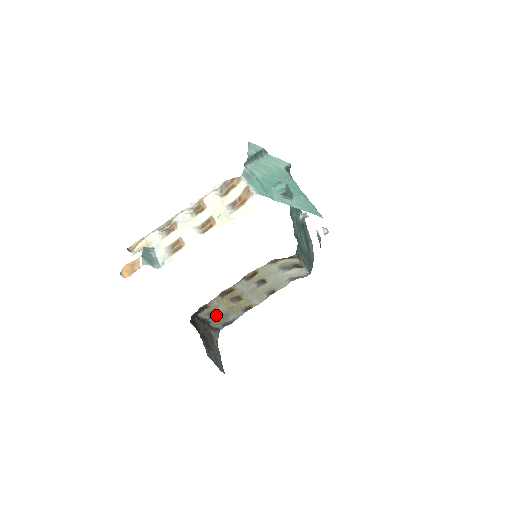
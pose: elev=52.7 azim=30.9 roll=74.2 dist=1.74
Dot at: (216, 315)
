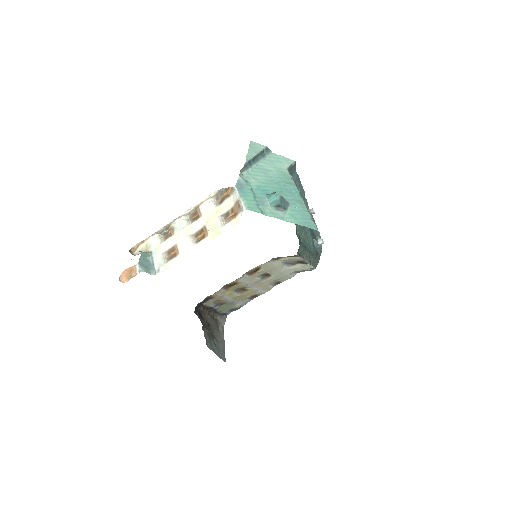
Dot at: (222, 303)
